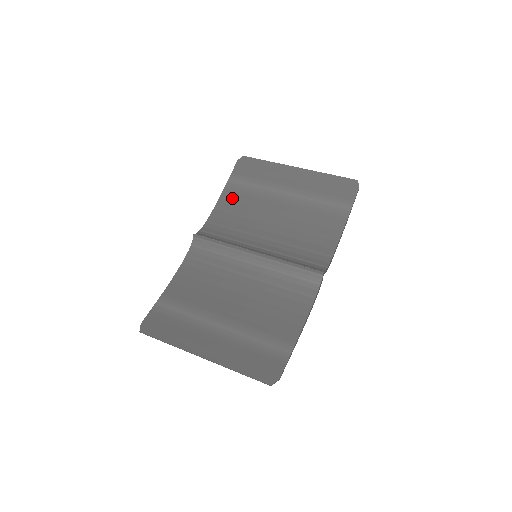
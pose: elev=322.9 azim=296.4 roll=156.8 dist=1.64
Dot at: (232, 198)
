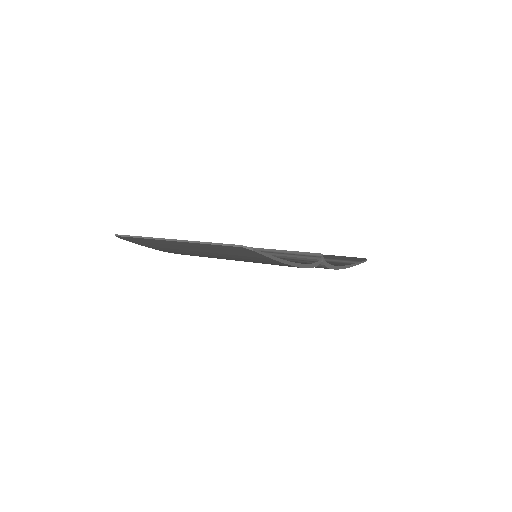
Dot at: occluded
